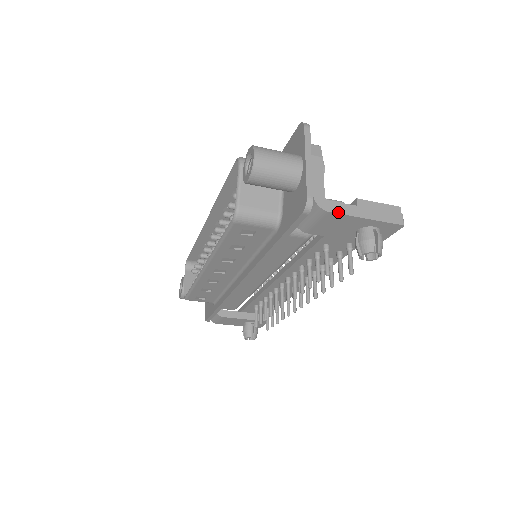
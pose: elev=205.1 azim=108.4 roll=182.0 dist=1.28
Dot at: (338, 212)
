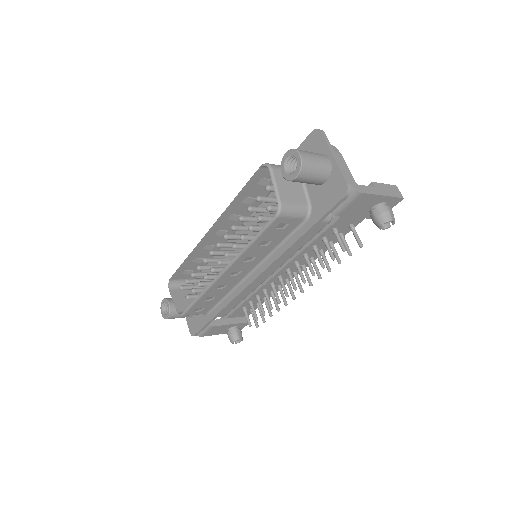
Dot at: (367, 192)
